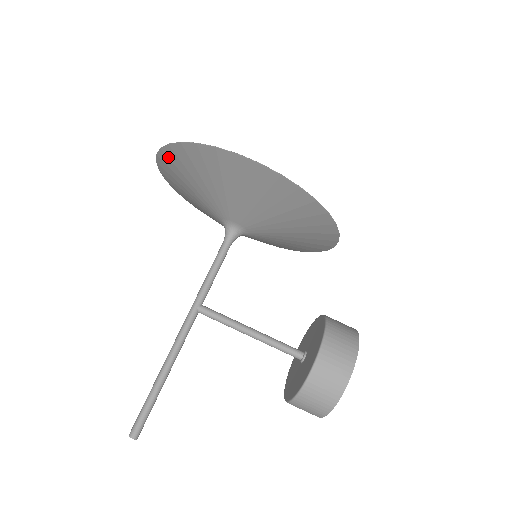
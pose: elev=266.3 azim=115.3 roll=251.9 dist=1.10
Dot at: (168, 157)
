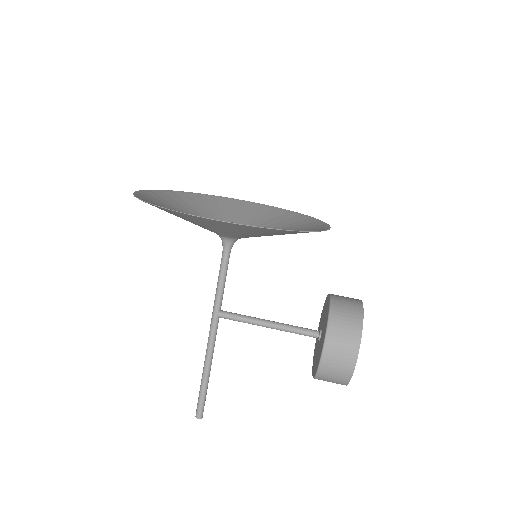
Dot at: occluded
